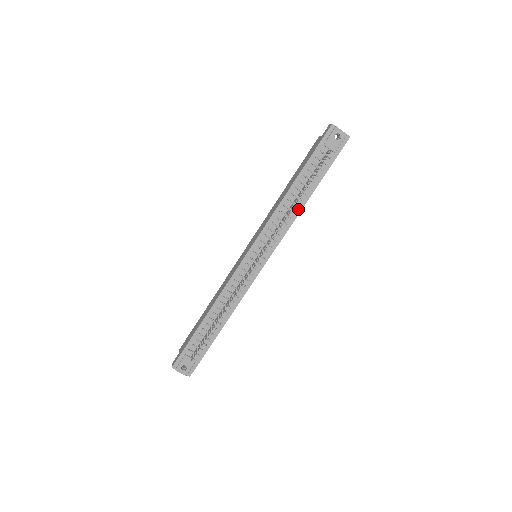
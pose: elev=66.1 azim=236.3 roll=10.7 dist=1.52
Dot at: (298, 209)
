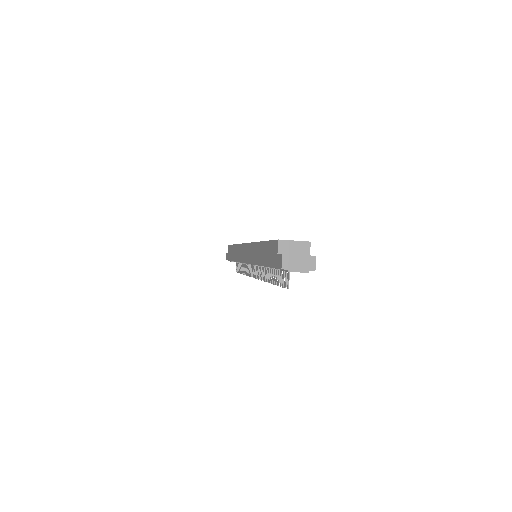
Dot at: occluded
